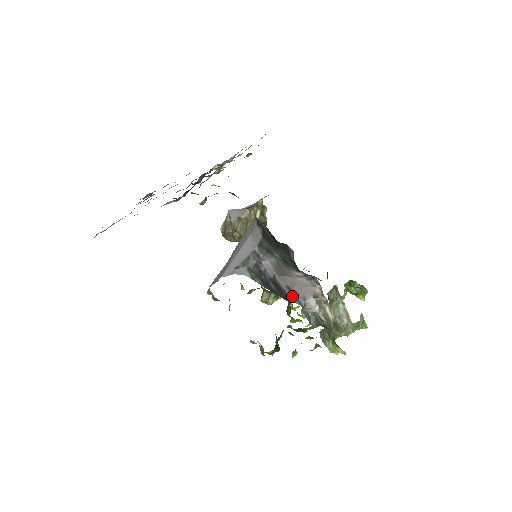
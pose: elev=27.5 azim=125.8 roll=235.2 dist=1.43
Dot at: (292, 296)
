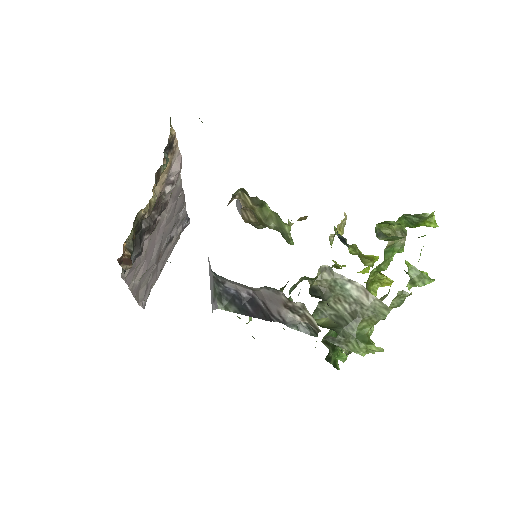
Dot at: (268, 313)
